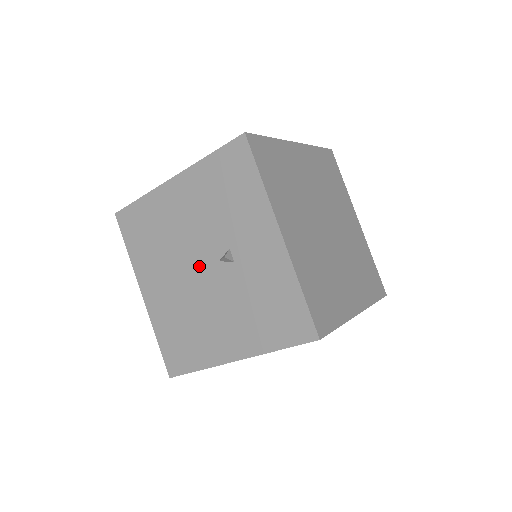
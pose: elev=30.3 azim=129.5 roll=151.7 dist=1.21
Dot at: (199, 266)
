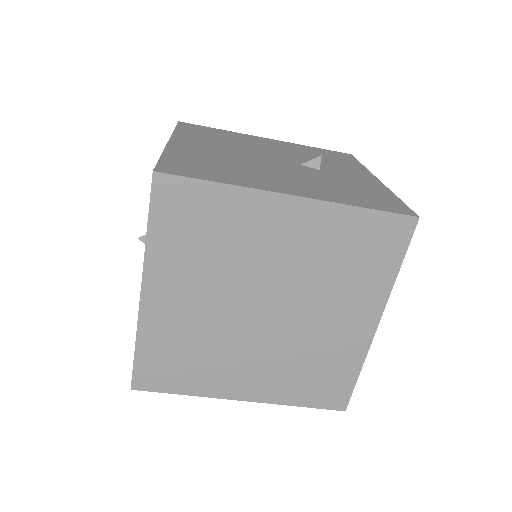
Dot at: (272, 159)
